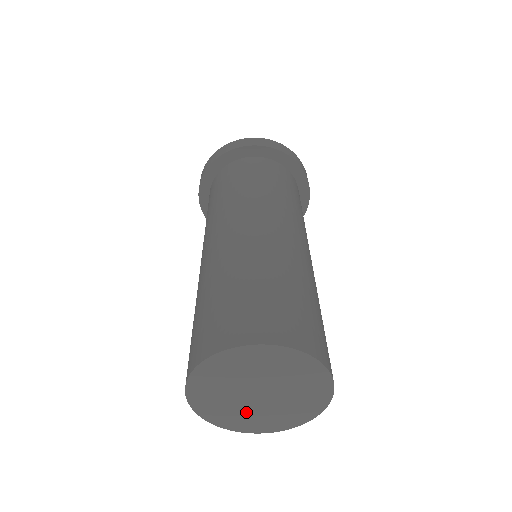
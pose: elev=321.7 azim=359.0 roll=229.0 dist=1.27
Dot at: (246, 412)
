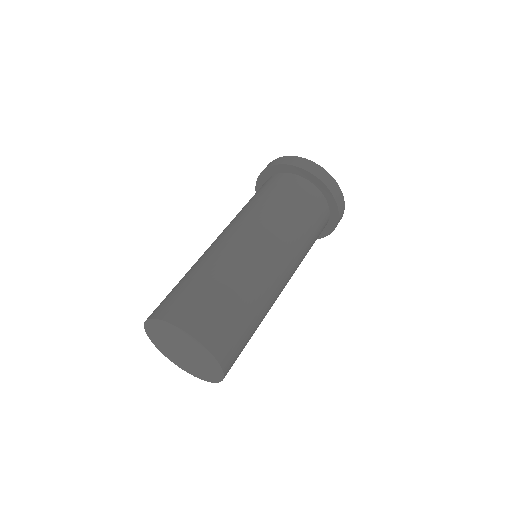
Dot at: (166, 344)
